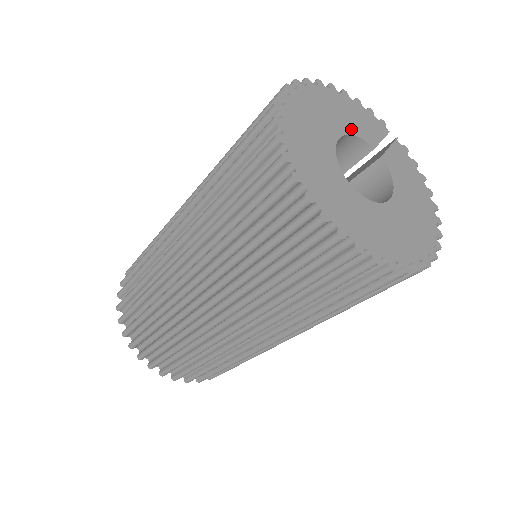
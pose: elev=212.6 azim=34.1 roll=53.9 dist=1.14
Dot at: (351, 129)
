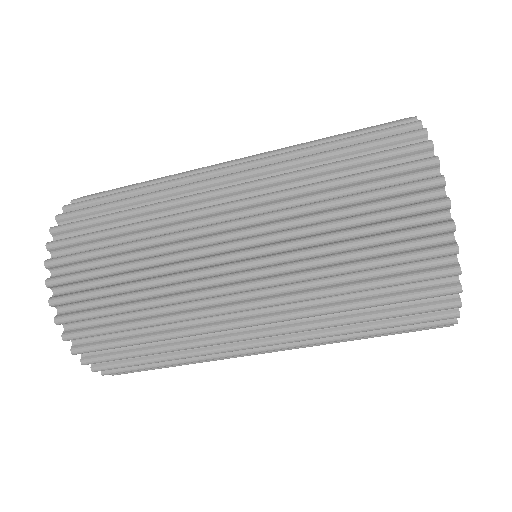
Dot at: occluded
